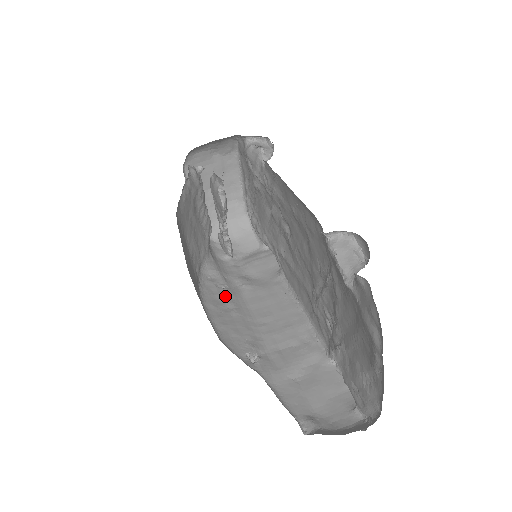
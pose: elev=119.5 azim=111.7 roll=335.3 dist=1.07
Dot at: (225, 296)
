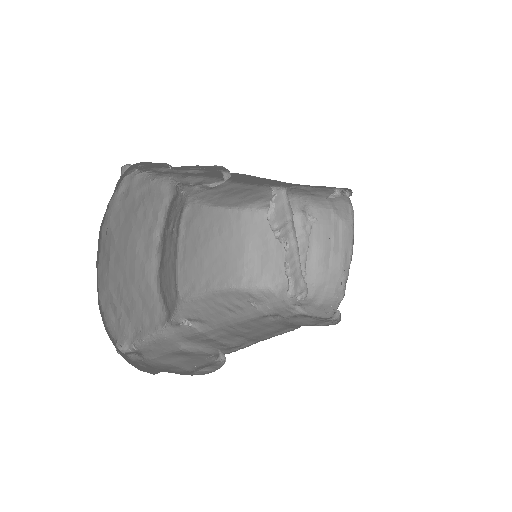
Dot at: (243, 305)
